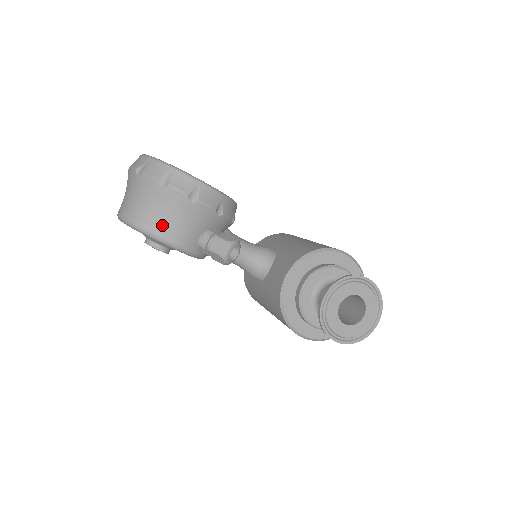
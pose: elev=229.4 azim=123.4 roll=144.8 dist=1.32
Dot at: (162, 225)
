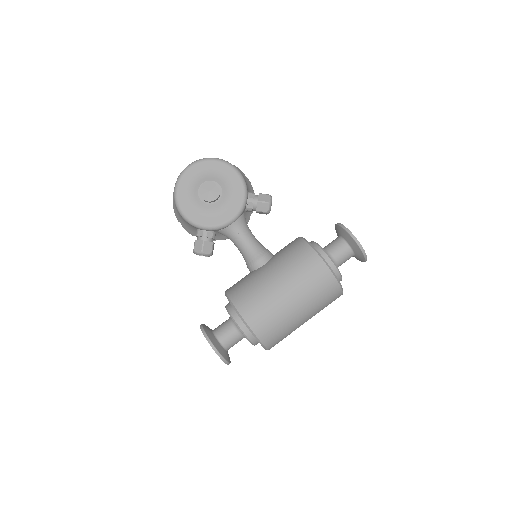
Dot at: occluded
